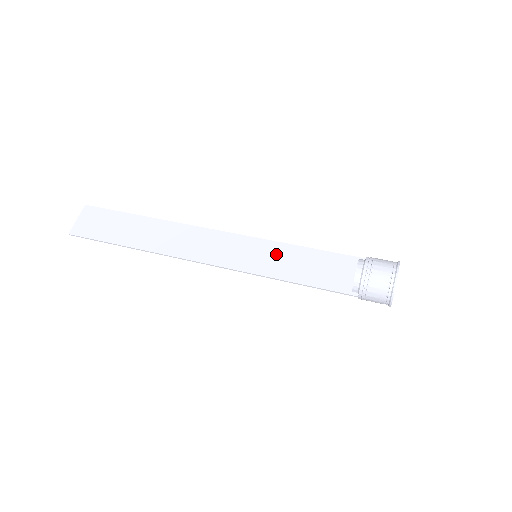
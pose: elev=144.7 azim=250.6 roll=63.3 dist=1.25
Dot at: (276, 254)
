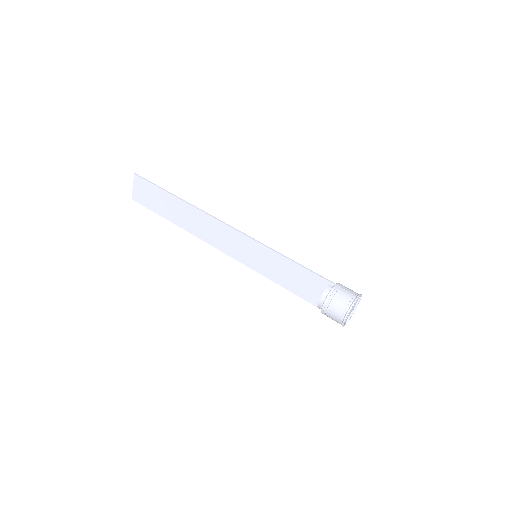
Dot at: (269, 260)
